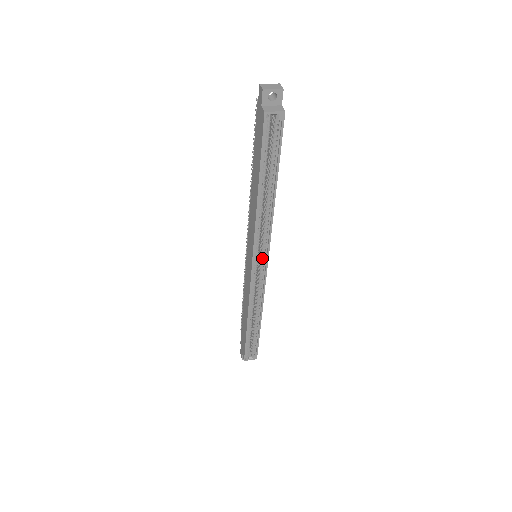
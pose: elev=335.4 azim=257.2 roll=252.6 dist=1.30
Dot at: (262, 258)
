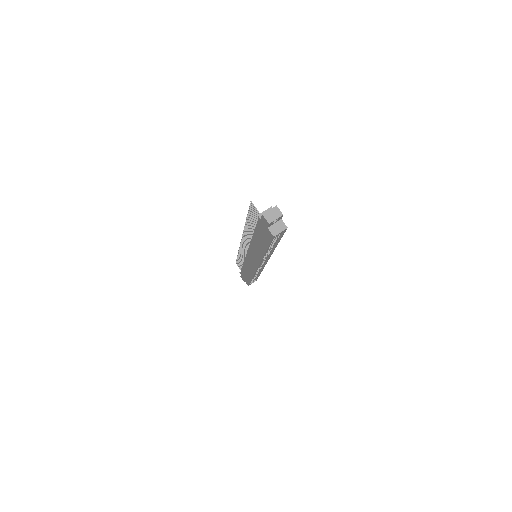
Dot at: (264, 261)
